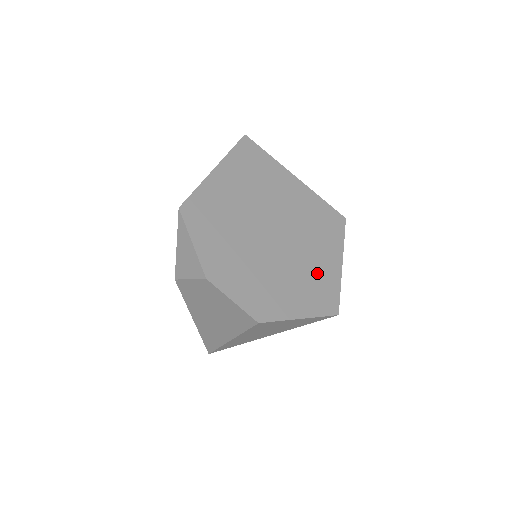
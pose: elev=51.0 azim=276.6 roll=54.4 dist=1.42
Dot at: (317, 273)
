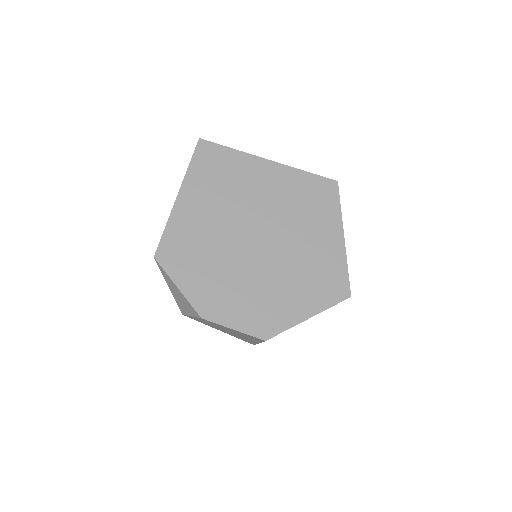
Dot at: (317, 261)
